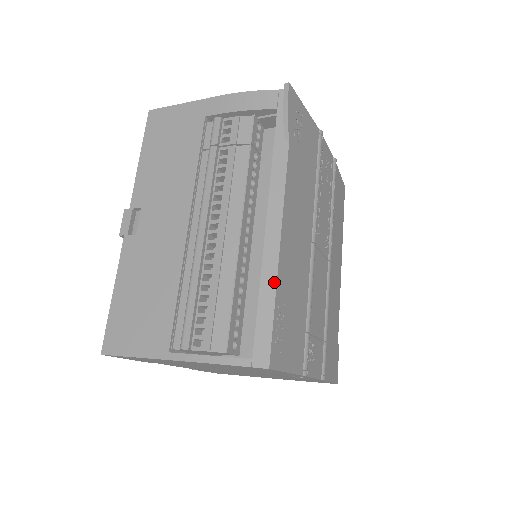
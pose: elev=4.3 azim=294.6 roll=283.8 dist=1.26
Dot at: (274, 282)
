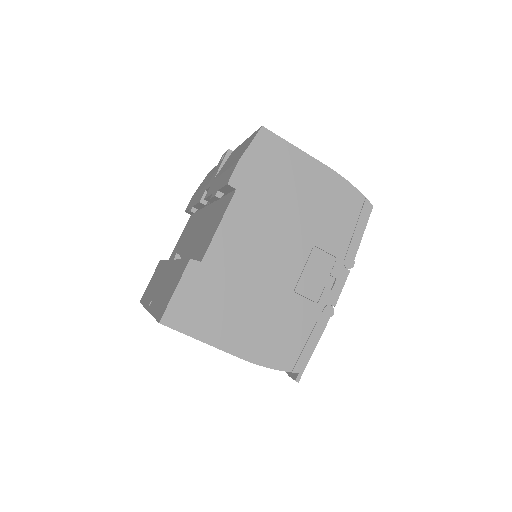
Dot at: occluded
